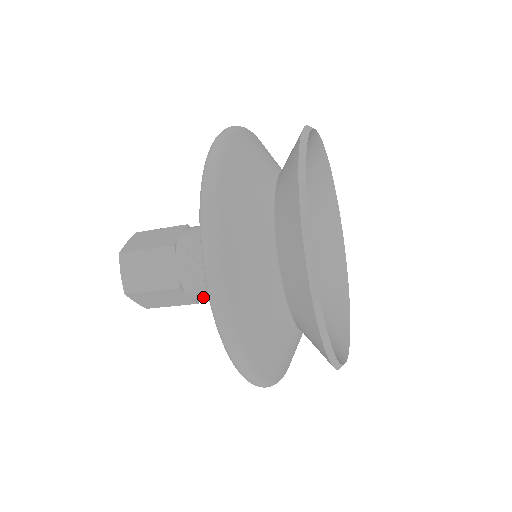
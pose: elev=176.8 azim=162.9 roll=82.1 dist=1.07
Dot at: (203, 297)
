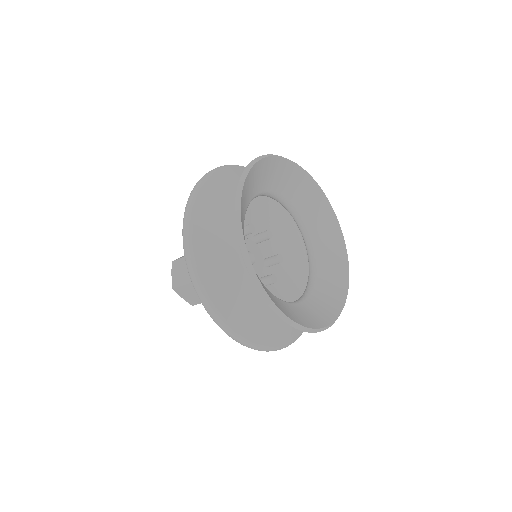
Dot at: occluded
